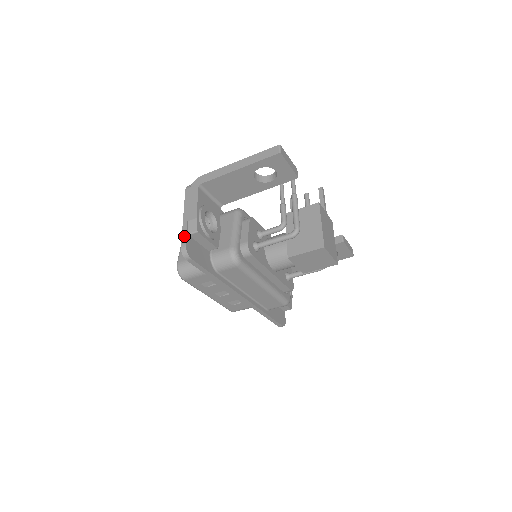
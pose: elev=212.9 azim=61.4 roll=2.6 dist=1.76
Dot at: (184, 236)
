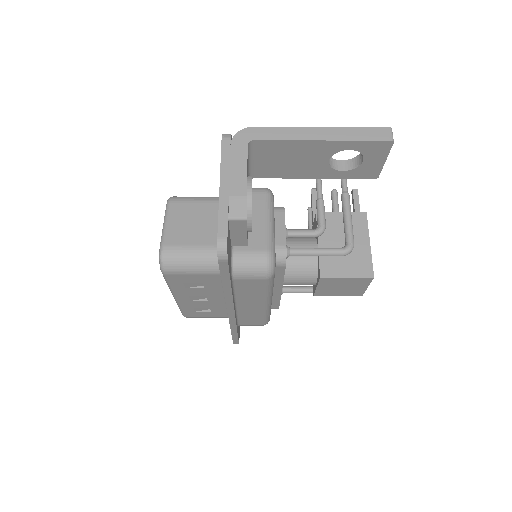
Dot at: (223, 220)
